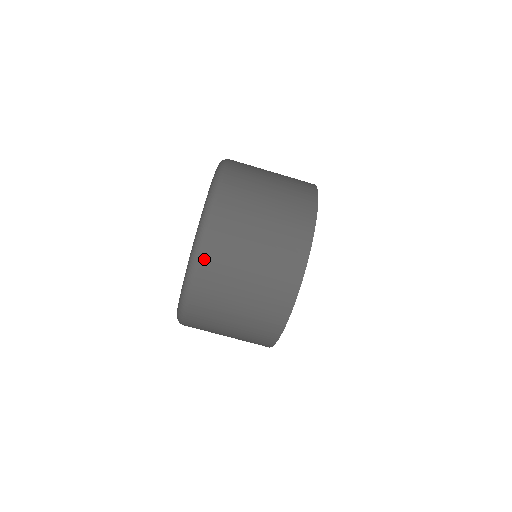
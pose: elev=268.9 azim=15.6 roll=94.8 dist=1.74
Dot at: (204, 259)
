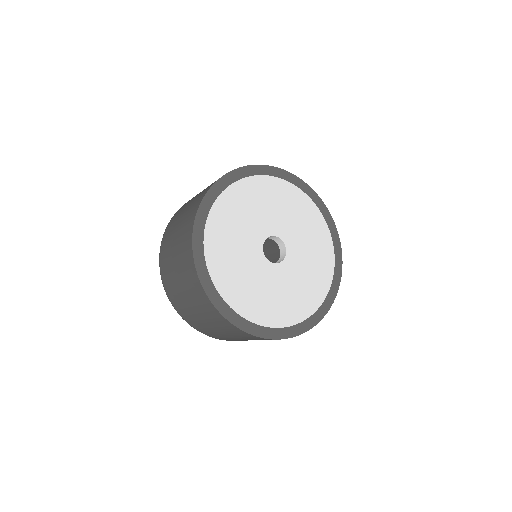
Dot at: (200, 331)
